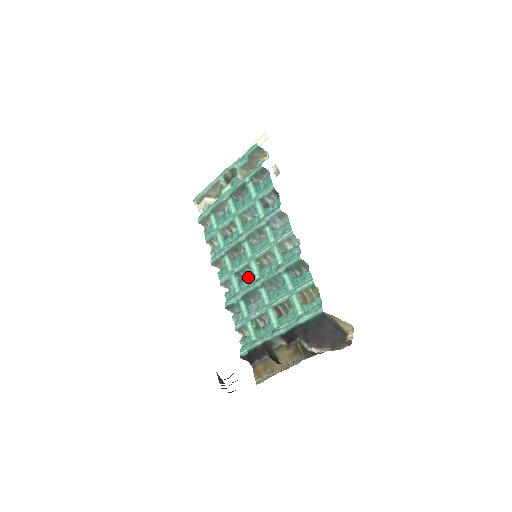
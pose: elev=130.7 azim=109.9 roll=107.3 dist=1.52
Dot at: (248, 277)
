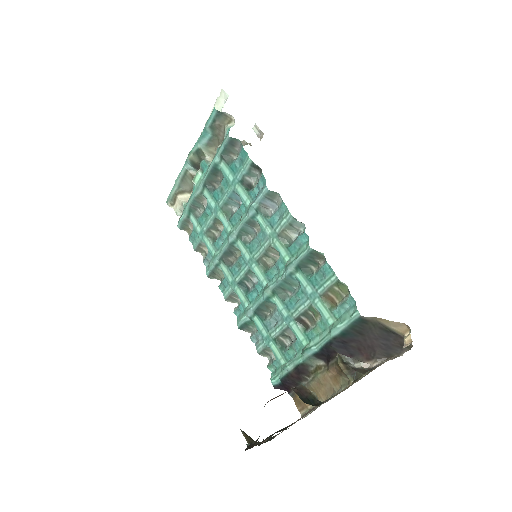
Dot at: (254, 285)
